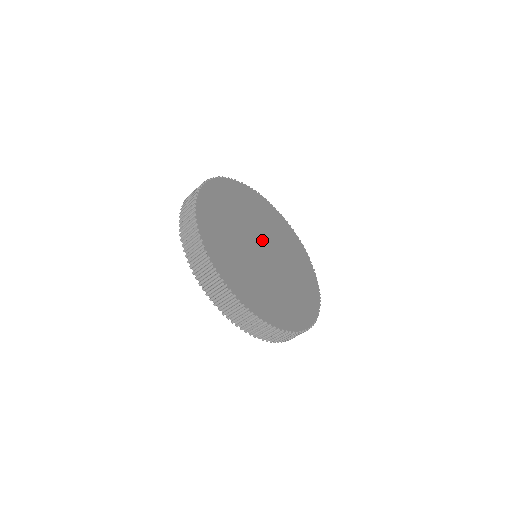
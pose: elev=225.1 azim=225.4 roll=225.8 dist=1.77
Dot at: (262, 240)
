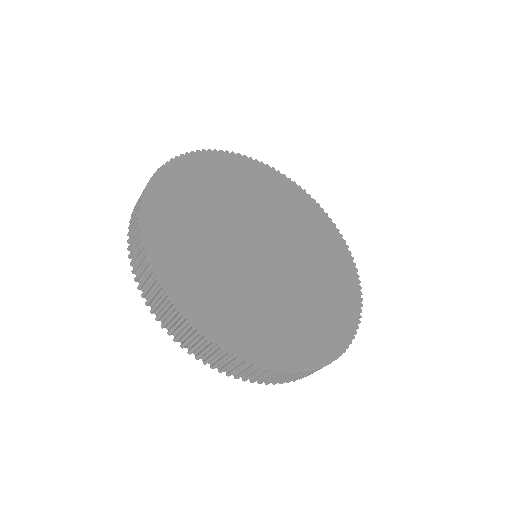
Dot at: (270, 236)
